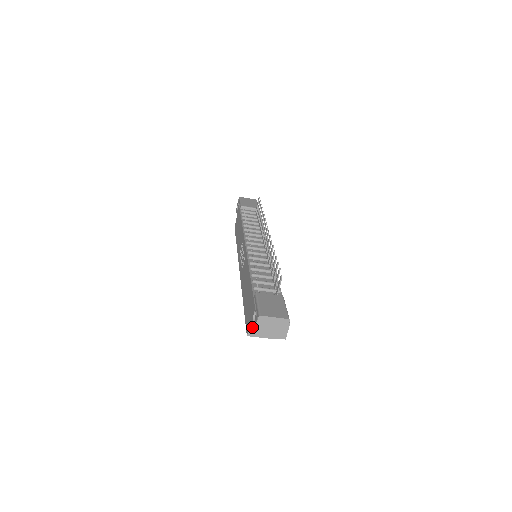
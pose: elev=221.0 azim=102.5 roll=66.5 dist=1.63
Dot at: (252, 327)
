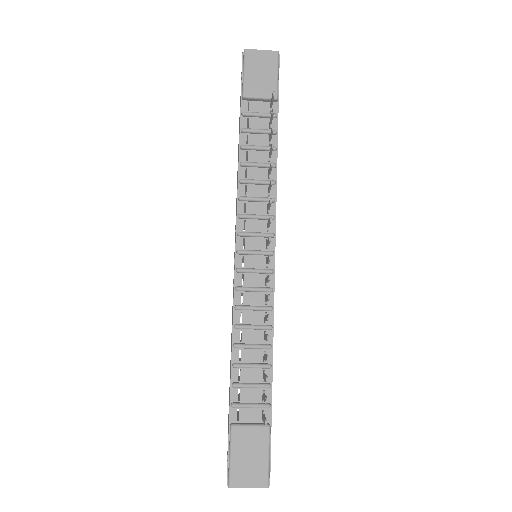
Dot at: occluded
